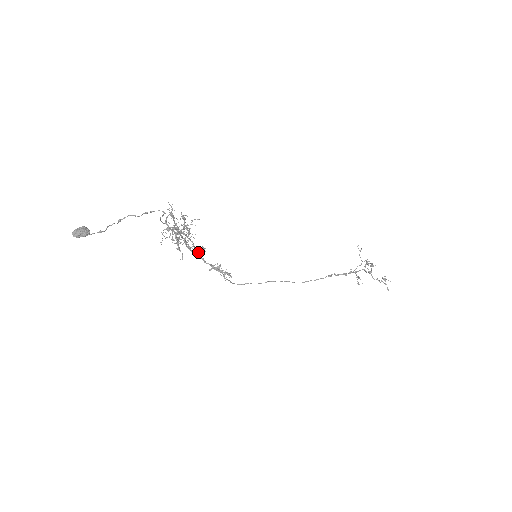
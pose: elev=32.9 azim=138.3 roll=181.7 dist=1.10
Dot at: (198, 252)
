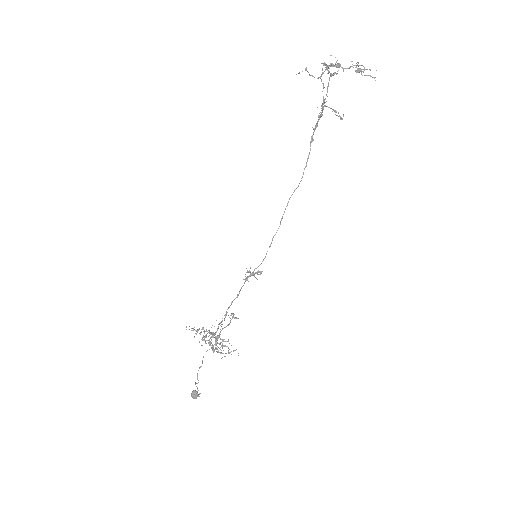
Dot at: occluded
